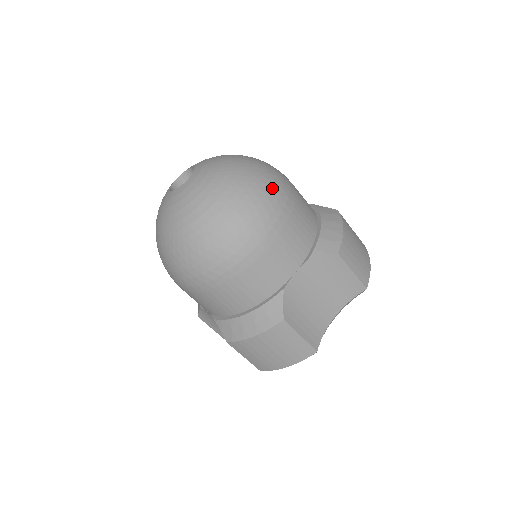
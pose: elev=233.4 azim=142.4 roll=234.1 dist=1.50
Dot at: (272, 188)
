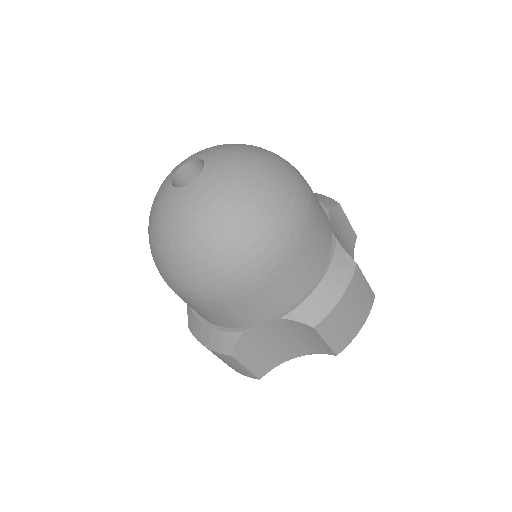
Dot at: occluded
